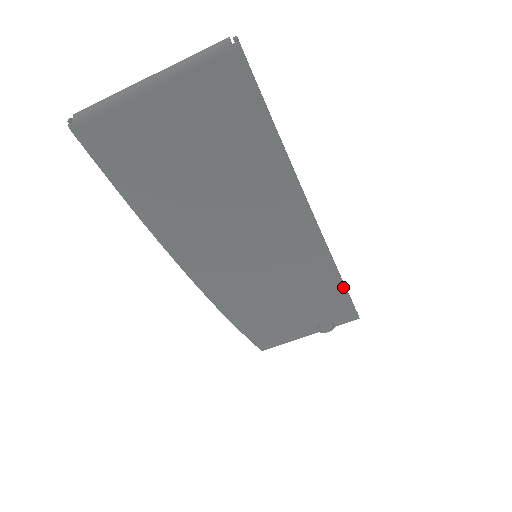
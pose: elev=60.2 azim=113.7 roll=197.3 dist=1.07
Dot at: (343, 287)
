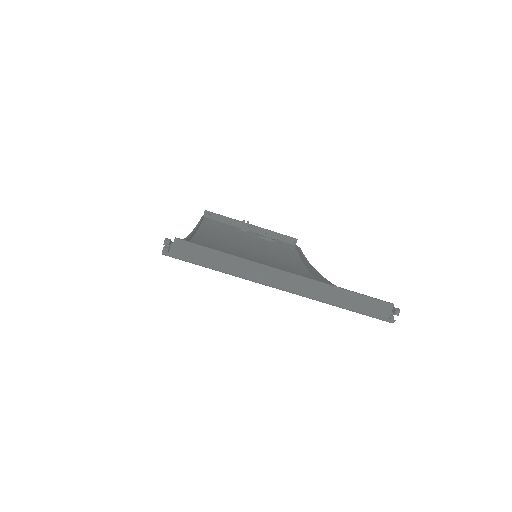
Dot at: (302, 263)
